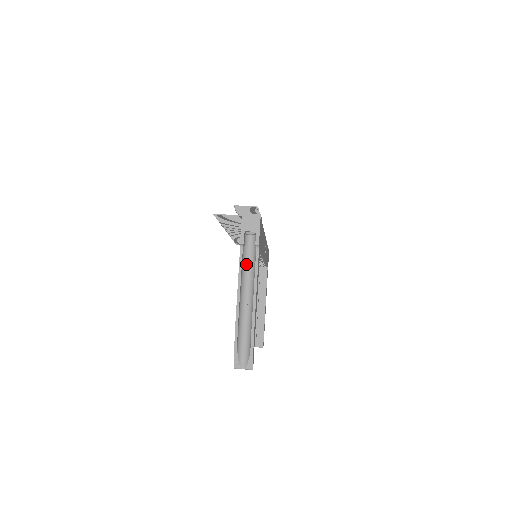
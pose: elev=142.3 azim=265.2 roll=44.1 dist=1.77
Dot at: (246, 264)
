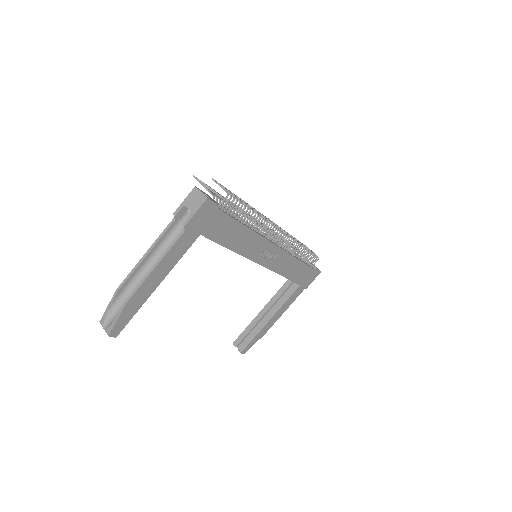
Dot at: (172, 239)
